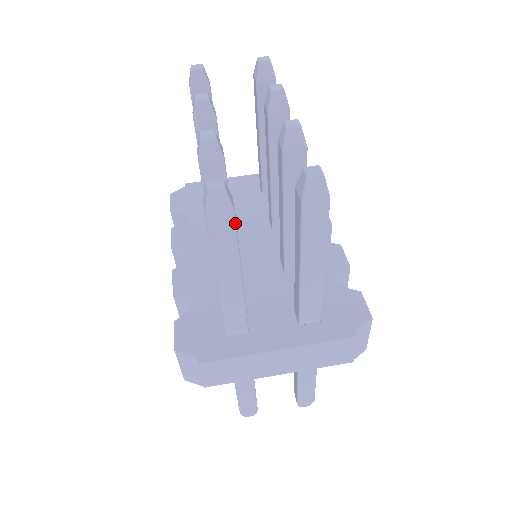
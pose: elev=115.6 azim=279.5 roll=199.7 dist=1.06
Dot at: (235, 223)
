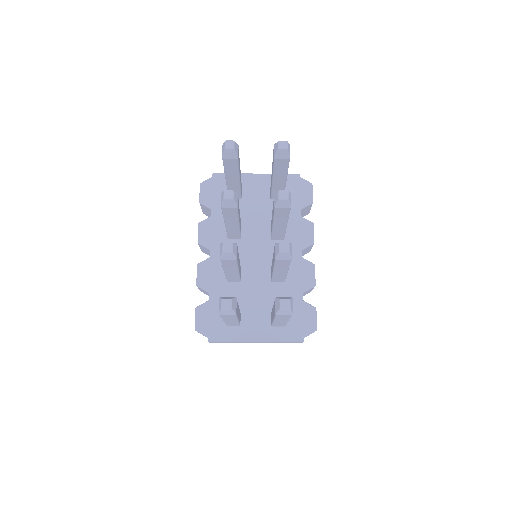
Dot at: (236, 315)
